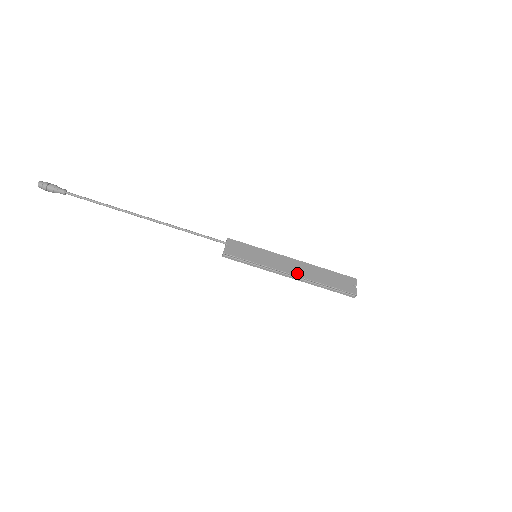
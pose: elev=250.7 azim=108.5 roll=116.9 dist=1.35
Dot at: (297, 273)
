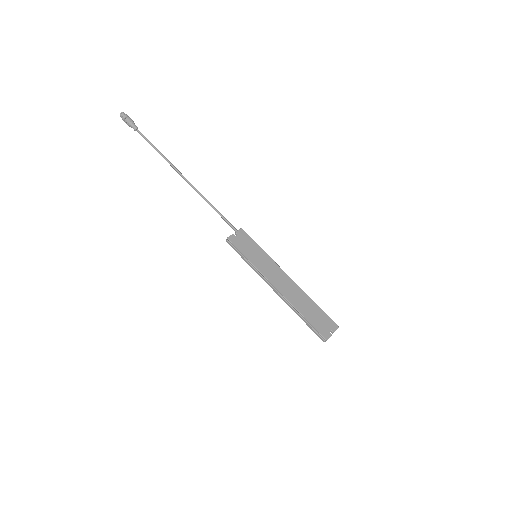
Dot at: (282, 290)
